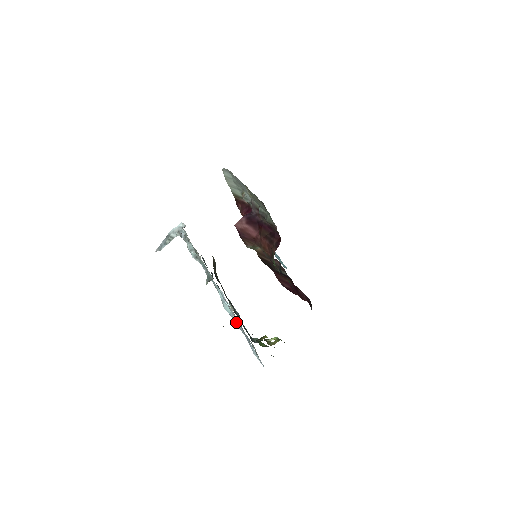
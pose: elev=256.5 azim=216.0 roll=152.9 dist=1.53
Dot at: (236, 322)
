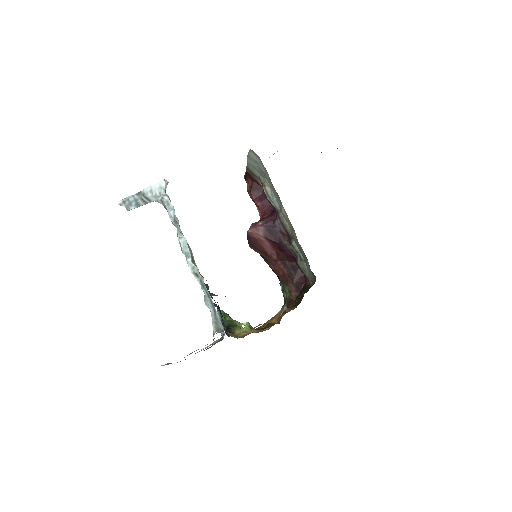
Dot at: occluded
